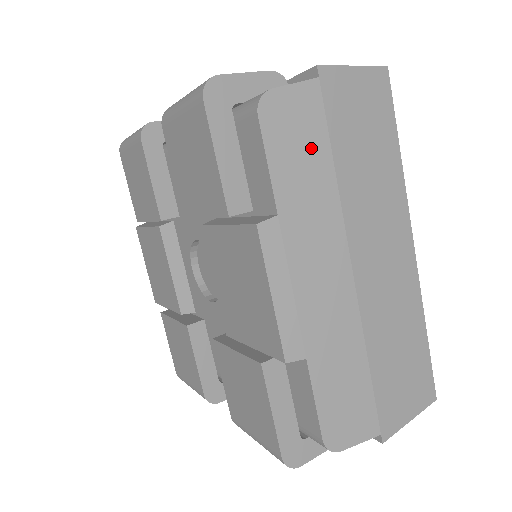
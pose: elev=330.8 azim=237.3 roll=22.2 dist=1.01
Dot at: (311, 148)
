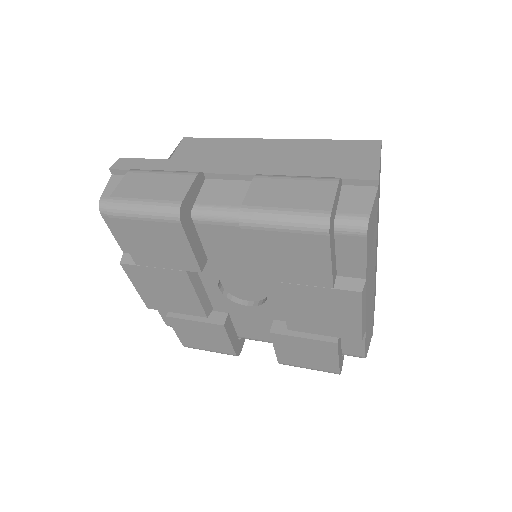
Dot at: (374, 230)
